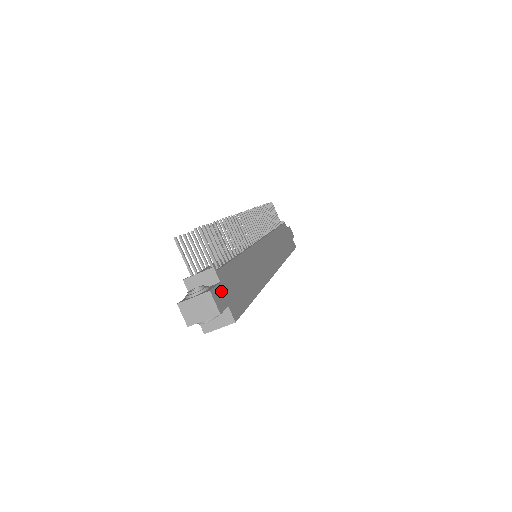
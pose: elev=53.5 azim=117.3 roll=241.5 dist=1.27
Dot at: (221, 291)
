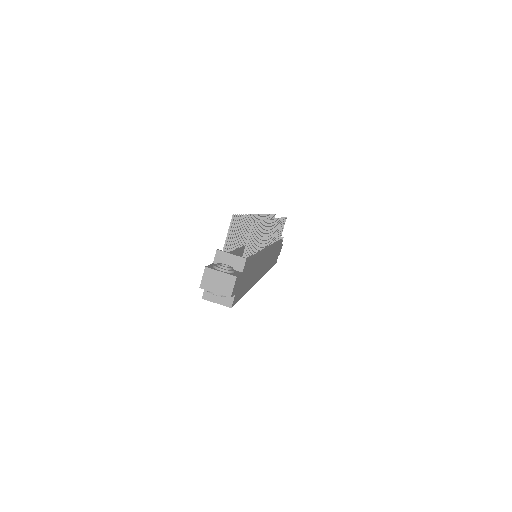
Dot at: (239, 280)
